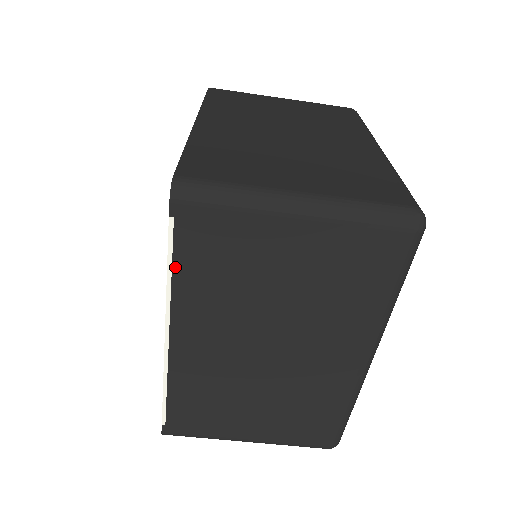
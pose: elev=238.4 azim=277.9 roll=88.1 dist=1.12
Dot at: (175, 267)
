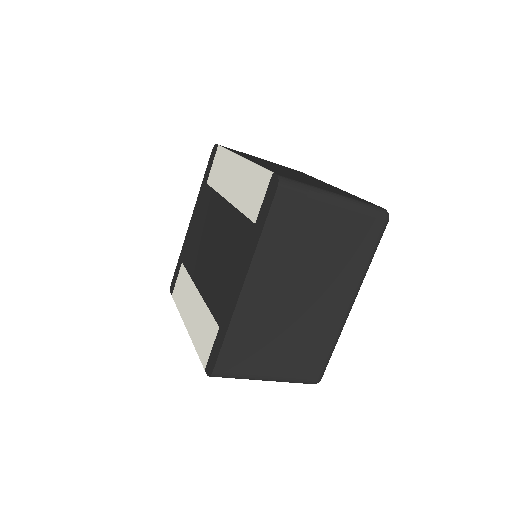
Dot at: occluded
